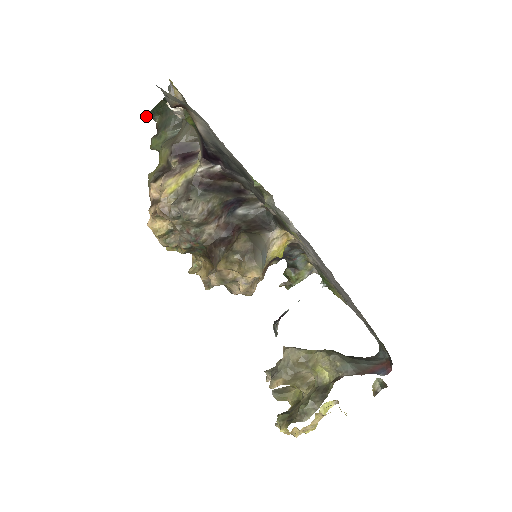
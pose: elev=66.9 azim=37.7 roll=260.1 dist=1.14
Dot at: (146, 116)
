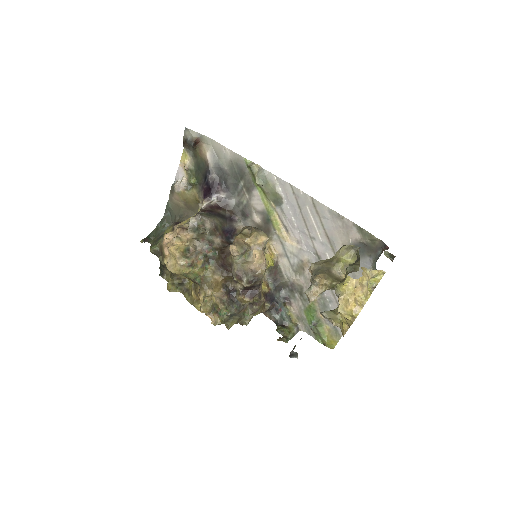
Dot at: (143, 240)
